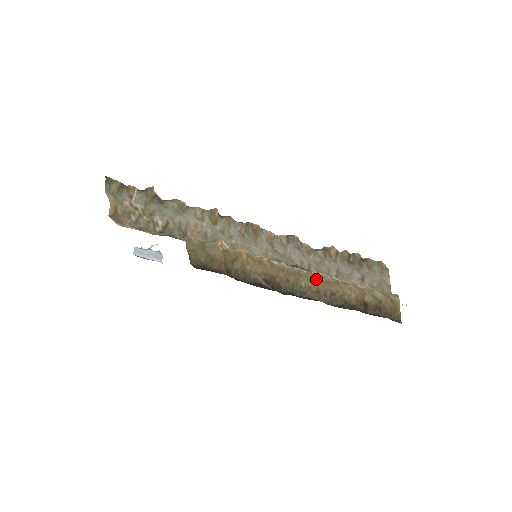
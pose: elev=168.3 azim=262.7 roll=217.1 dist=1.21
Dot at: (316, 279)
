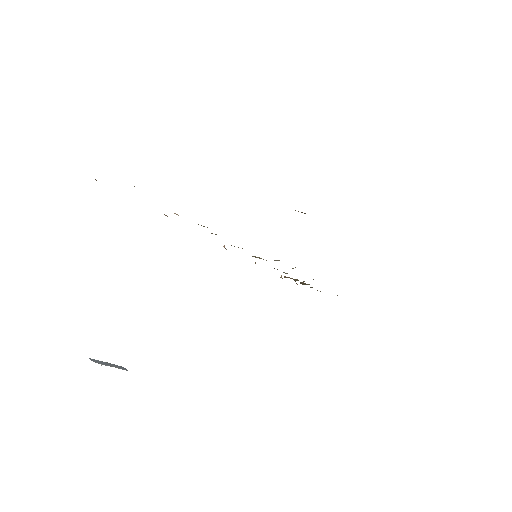
Dot at: occluded
